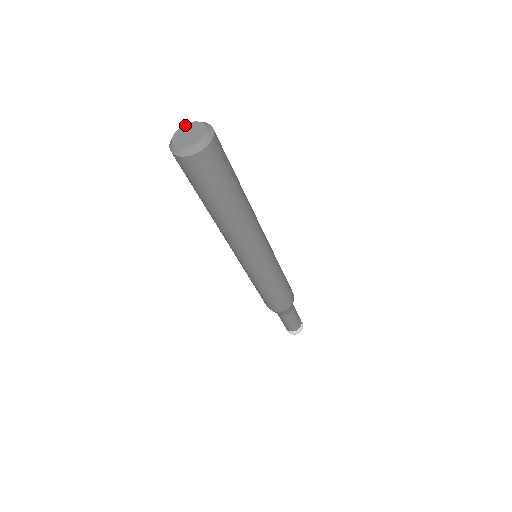
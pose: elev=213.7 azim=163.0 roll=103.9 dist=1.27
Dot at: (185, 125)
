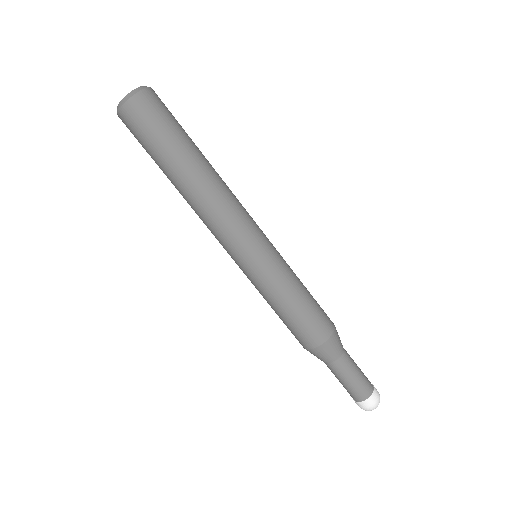
Dot at: occluded
